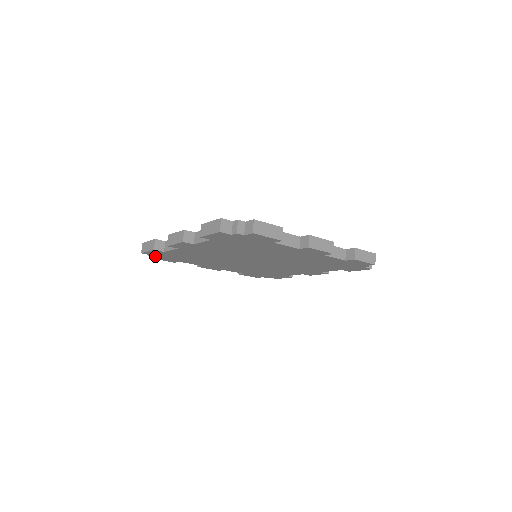
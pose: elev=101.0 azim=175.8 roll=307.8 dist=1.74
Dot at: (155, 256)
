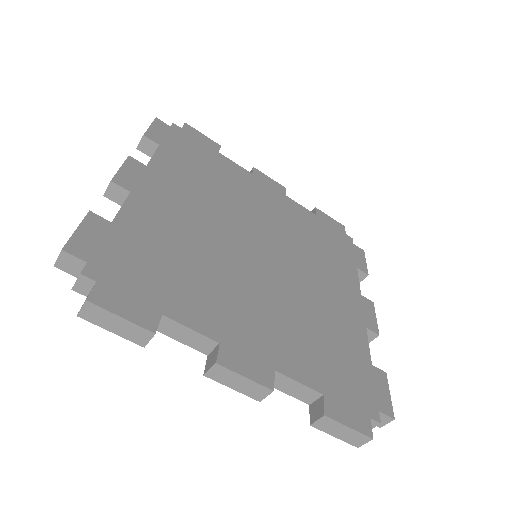
Dot at: occluded
